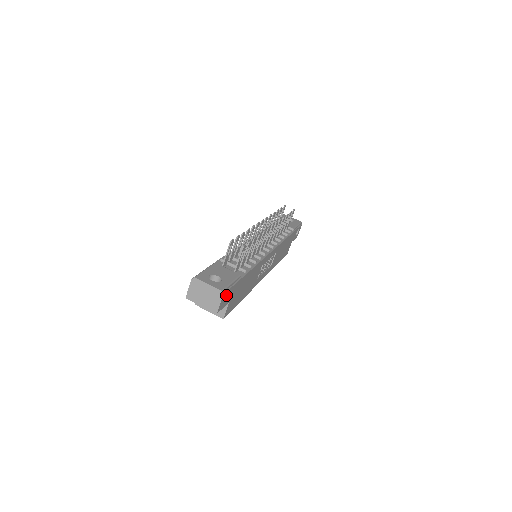
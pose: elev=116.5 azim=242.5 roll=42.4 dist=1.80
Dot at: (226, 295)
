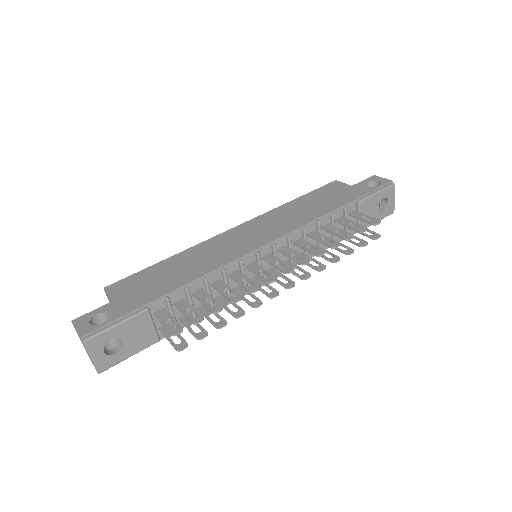
Dot at: occluded
